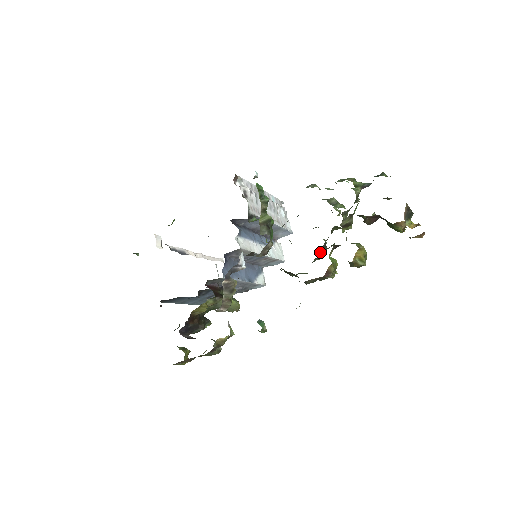
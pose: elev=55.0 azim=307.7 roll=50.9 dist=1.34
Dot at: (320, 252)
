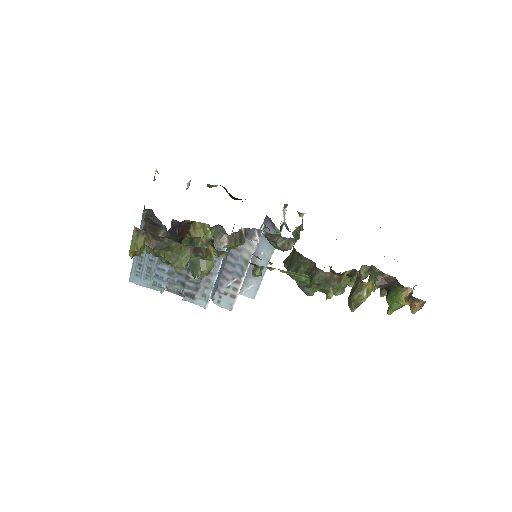
Dot at: occluded
